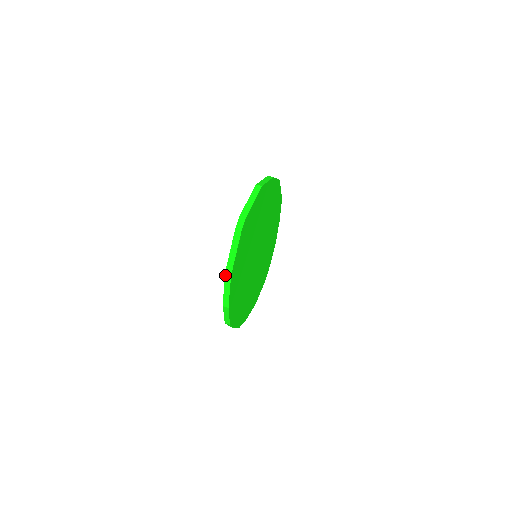
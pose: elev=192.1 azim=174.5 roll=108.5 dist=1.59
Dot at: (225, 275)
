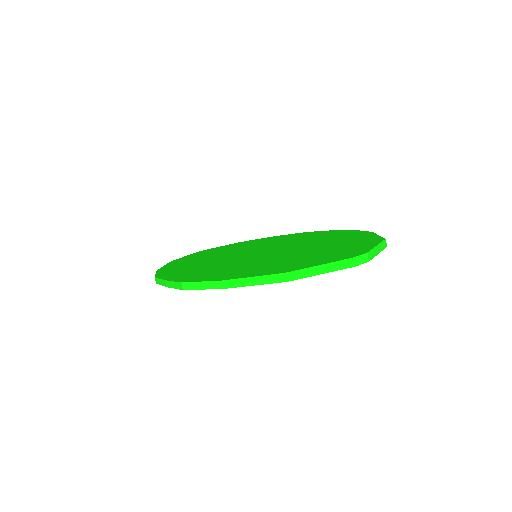
Dot at: (283, 273)
